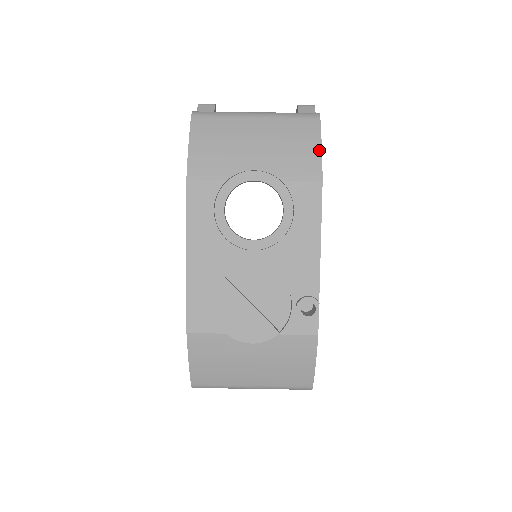
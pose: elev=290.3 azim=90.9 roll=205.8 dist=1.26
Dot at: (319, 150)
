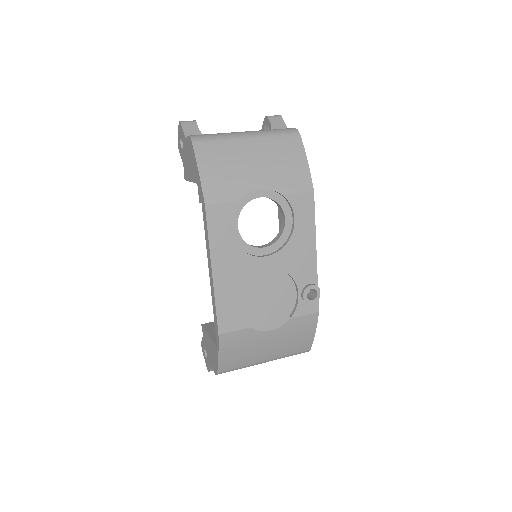
Dot at: (306, 164)
